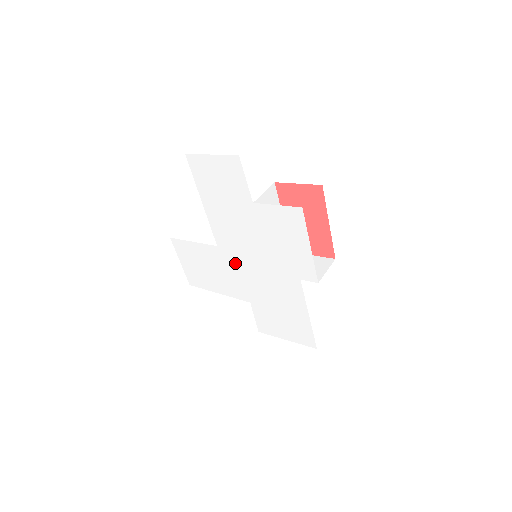
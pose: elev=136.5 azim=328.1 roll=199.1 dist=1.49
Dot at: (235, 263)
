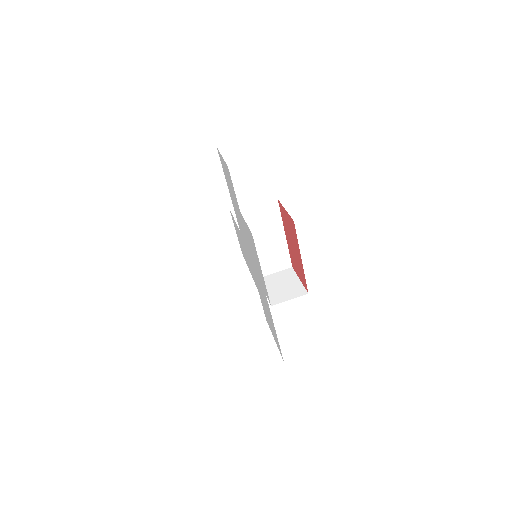
Dot at: occluded
